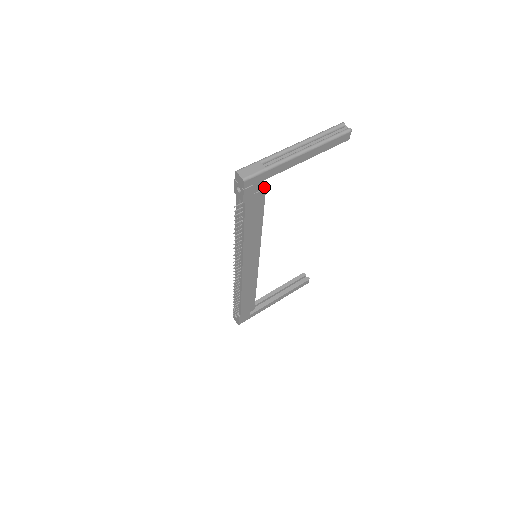
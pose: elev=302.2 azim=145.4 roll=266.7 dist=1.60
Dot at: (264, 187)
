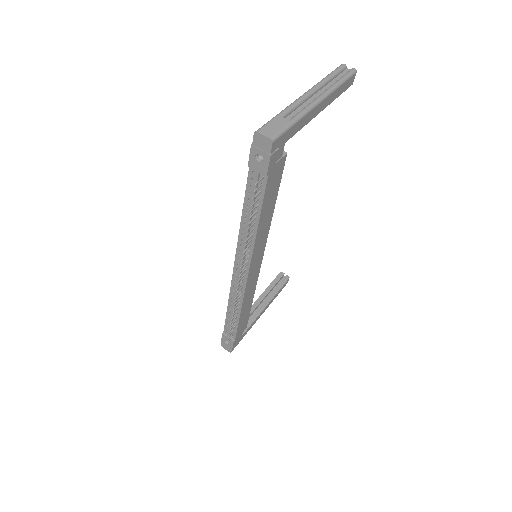
Dot at: (284, 152)
